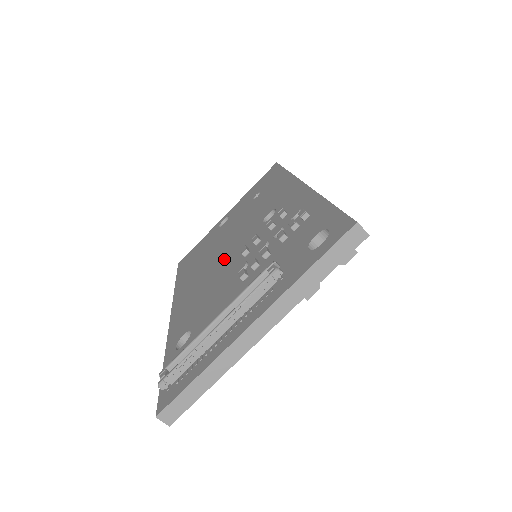
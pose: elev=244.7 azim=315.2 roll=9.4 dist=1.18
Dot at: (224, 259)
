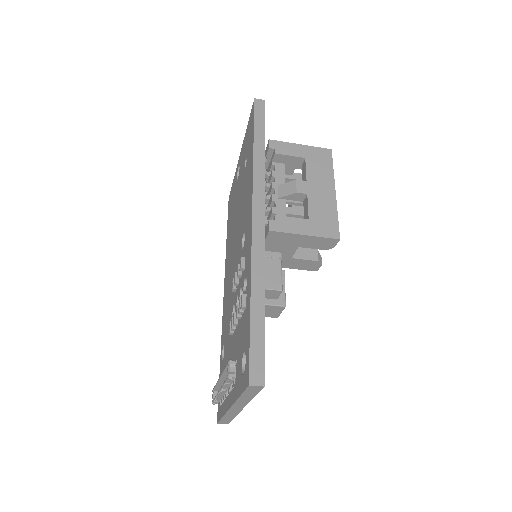
Dot at: (233, 265)
